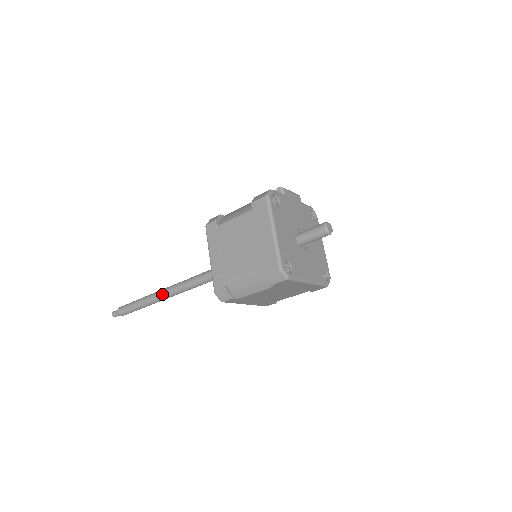
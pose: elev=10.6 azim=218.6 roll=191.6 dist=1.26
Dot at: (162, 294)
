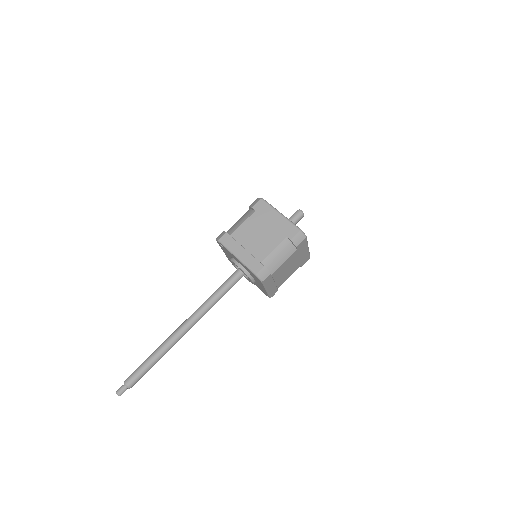
Dot at: (179, 332)
